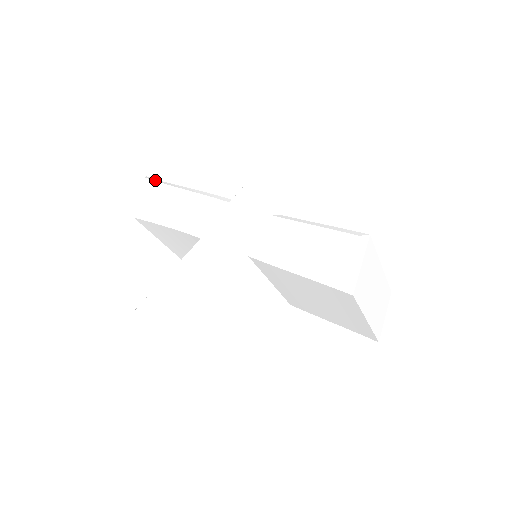
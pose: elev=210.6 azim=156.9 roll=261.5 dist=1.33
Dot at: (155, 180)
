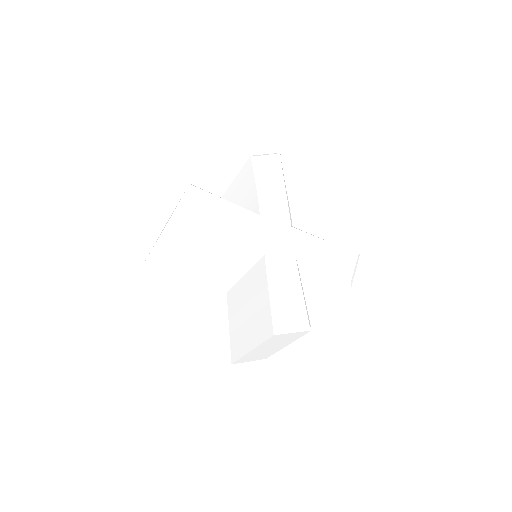
Dot at: occluded
